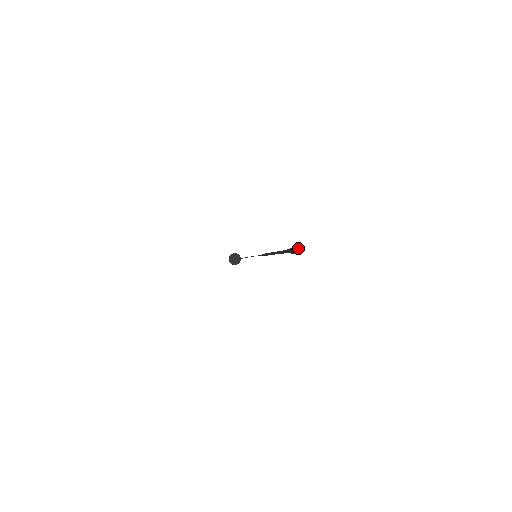
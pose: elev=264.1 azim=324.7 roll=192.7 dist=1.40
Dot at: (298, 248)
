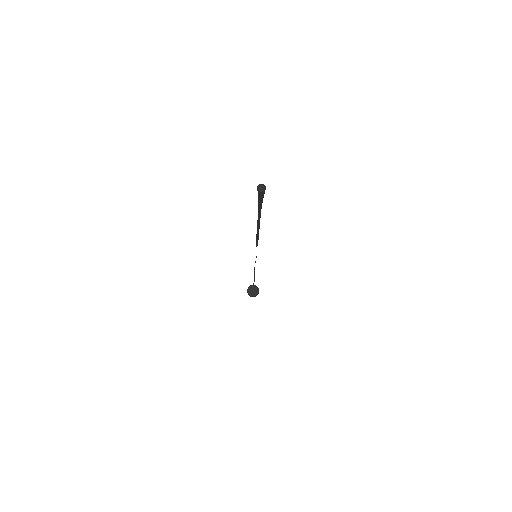
Dot at: (261, 186)
